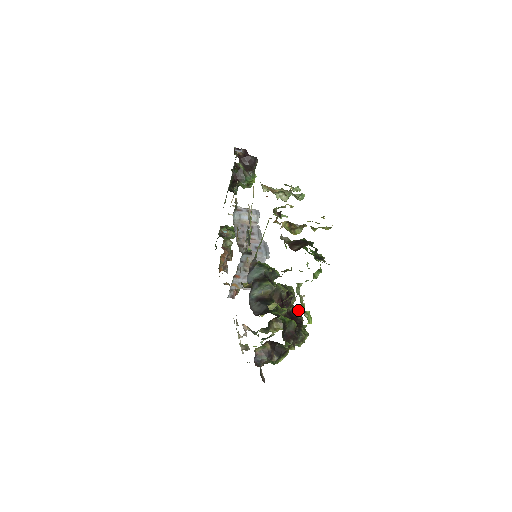
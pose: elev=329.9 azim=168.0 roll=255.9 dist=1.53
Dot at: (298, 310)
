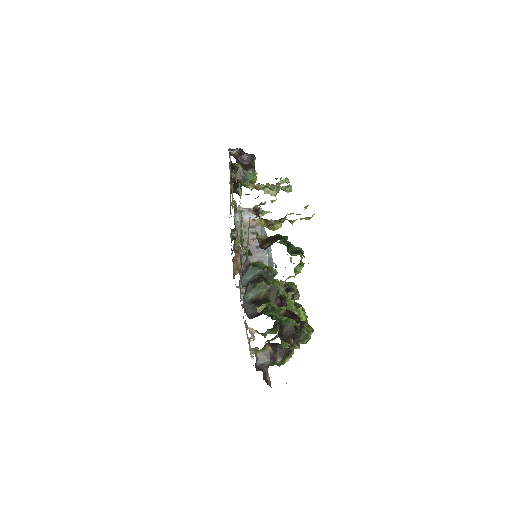
Dot at: occluded
